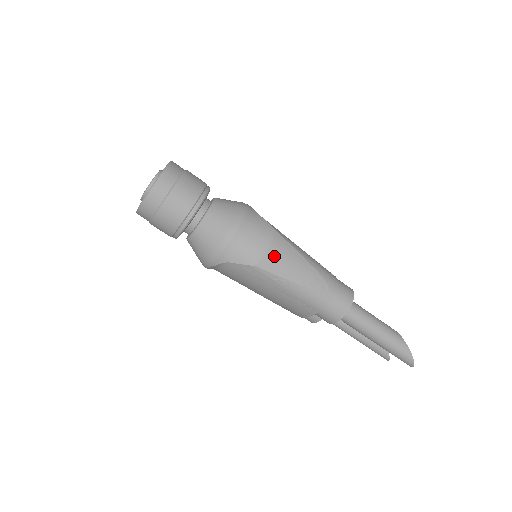
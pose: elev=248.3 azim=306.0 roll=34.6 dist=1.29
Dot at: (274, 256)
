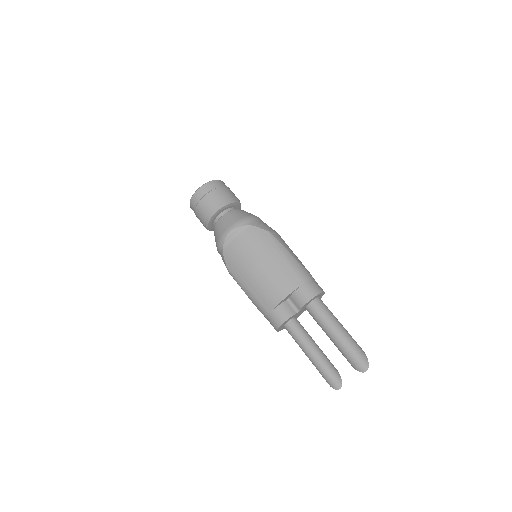
Dot at: occluded
